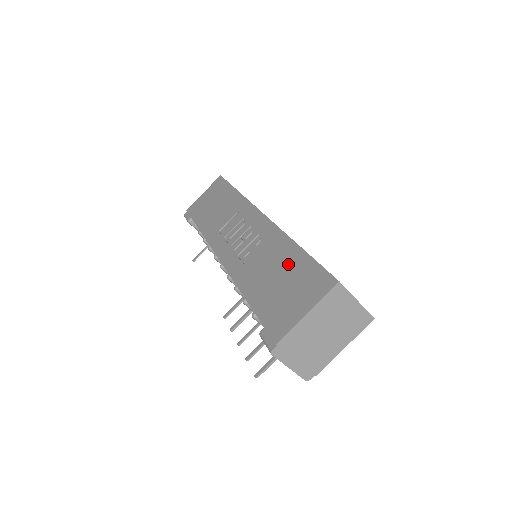
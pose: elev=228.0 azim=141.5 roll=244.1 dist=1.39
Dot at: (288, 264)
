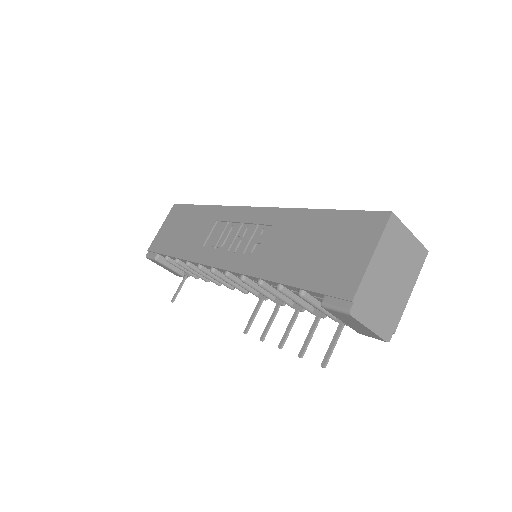
Dot at: (315, 229)
